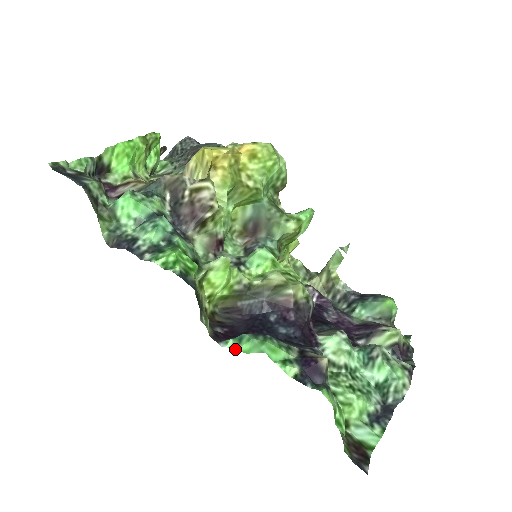
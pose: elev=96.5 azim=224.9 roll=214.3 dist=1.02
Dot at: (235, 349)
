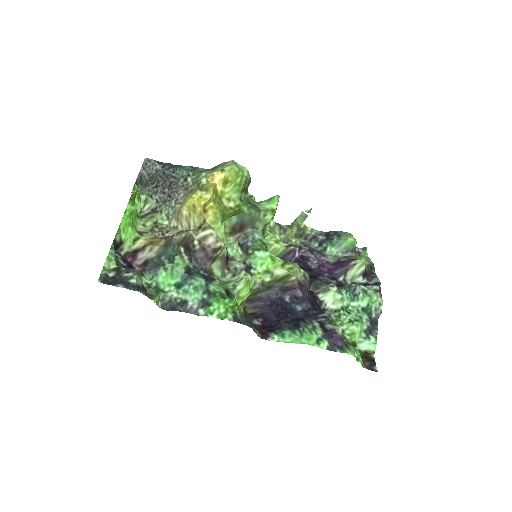
Dot at: occluded
